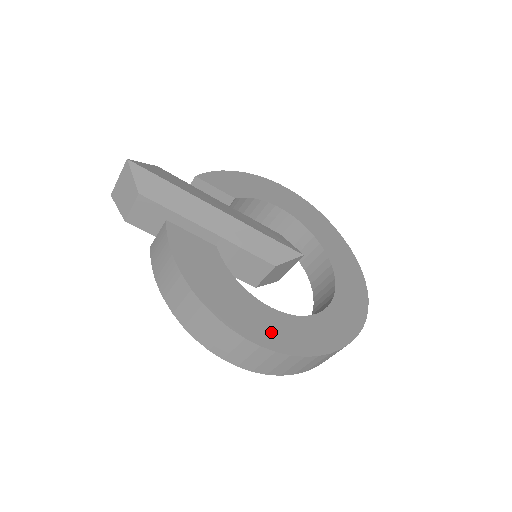
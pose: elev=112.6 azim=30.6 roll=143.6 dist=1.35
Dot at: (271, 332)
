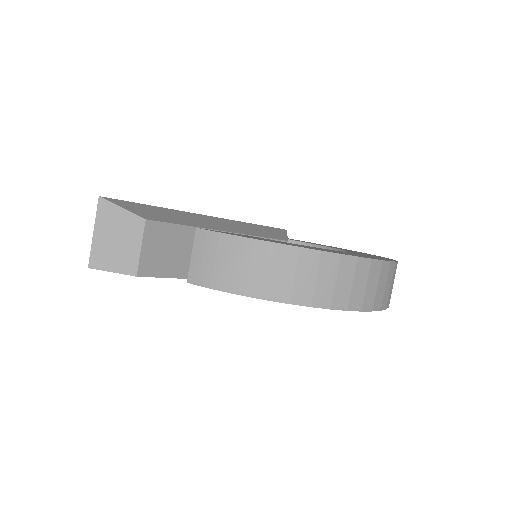
Dot at: occluded
